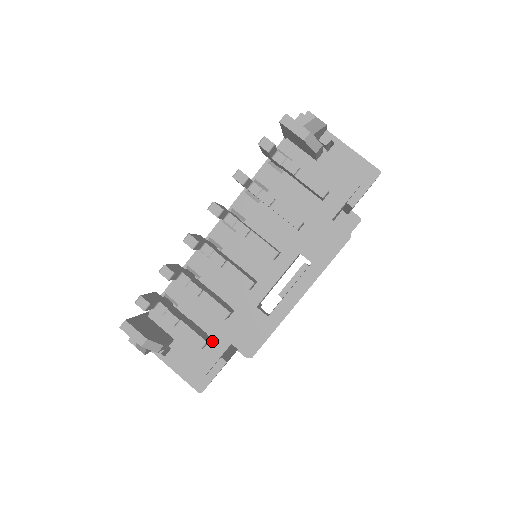
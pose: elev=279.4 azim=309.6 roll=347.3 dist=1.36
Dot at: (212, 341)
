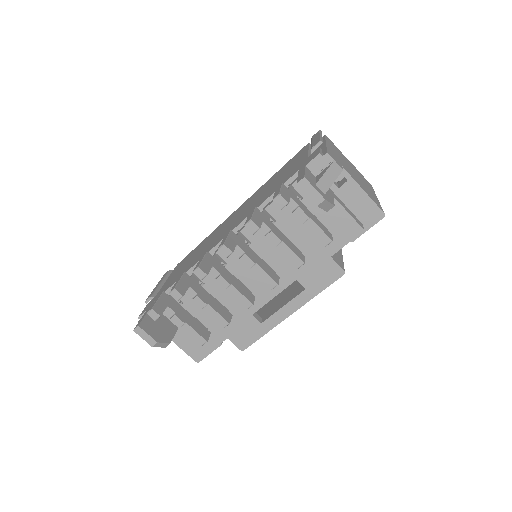
Dot at: (211, 334)
